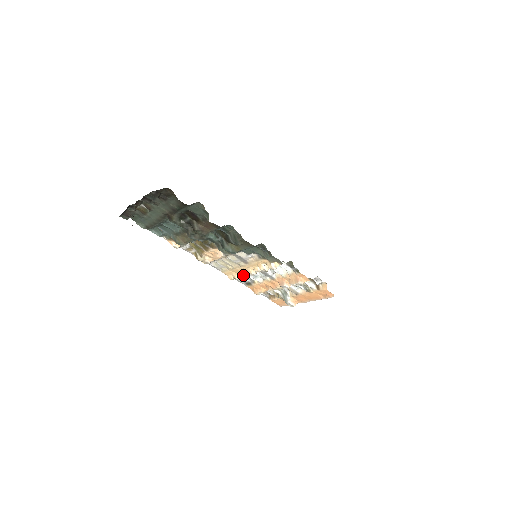
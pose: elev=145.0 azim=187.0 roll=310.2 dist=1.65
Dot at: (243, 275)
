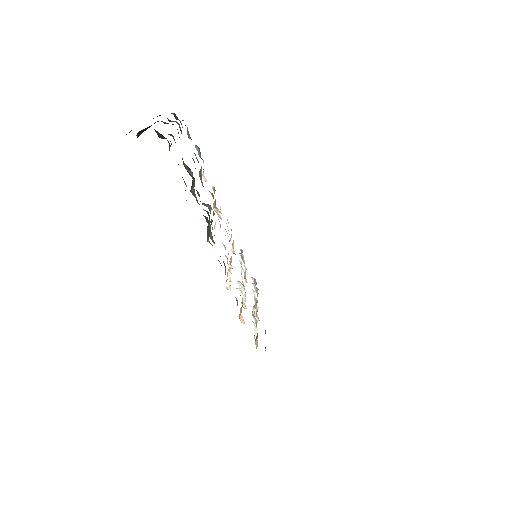
Dot at: occluded
